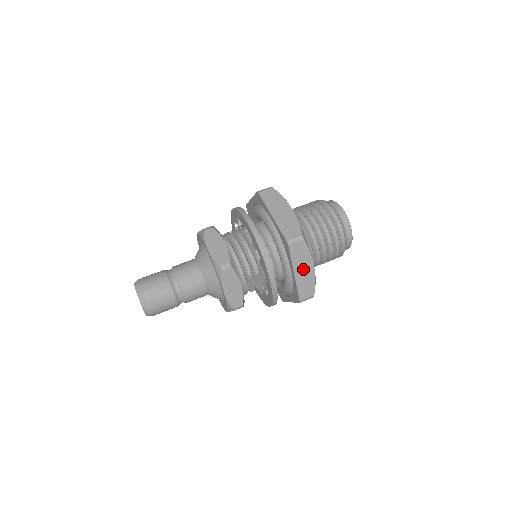
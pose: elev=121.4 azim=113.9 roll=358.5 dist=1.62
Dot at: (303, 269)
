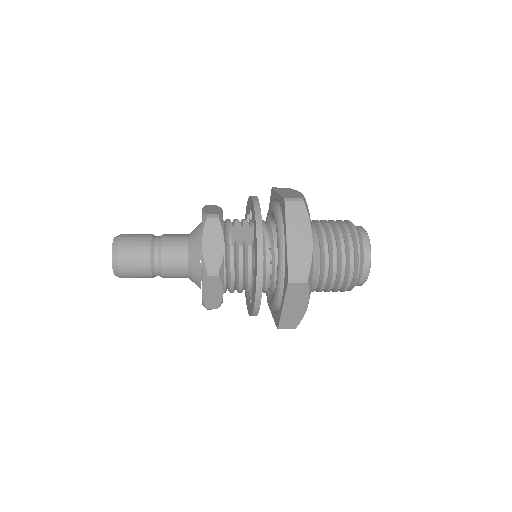
Dot at: occluded
